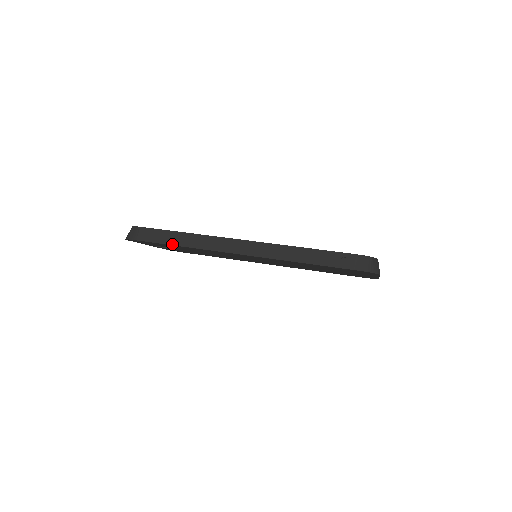
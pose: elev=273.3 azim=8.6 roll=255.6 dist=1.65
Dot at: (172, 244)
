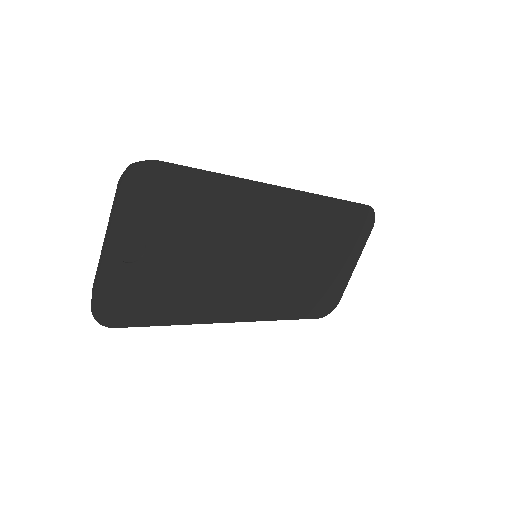
Dot at: occluded
